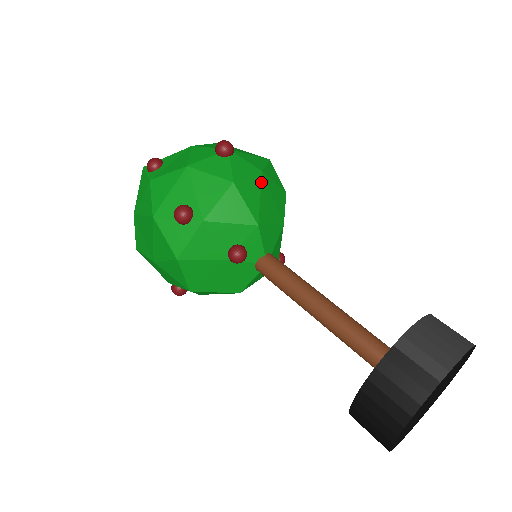
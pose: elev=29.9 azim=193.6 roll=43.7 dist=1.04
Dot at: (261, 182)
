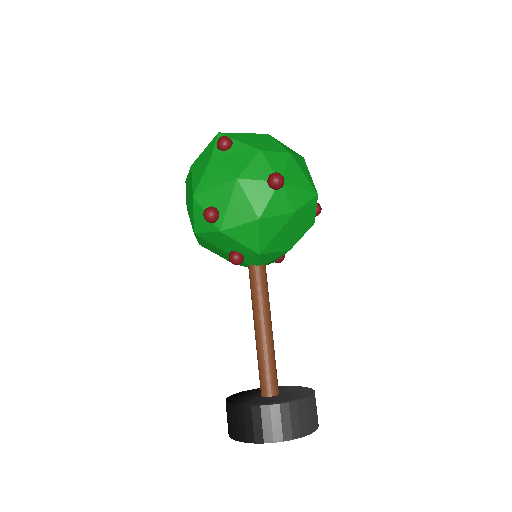
Dot at: (288, 221)
